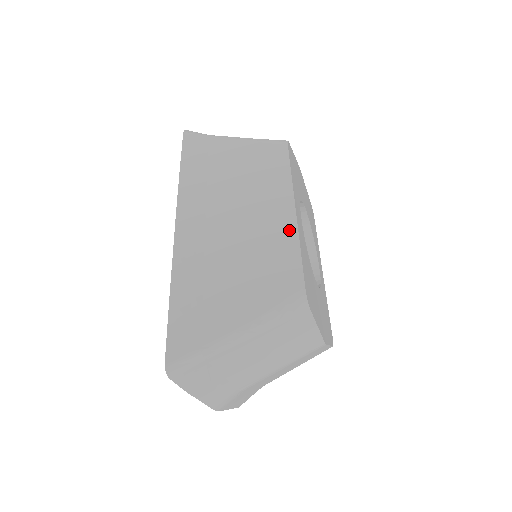
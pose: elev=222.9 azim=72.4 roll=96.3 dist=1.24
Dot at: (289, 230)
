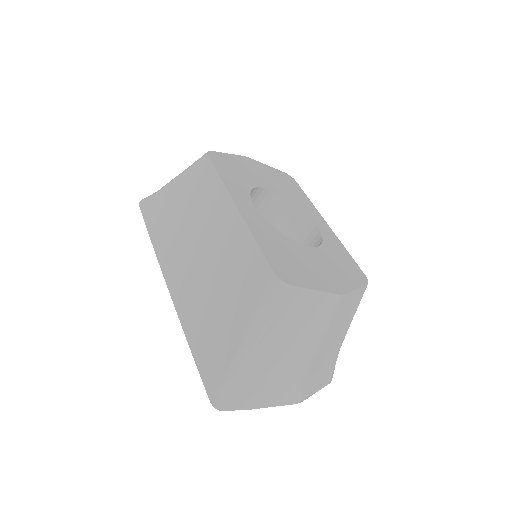
Dot at: (241, 230)
